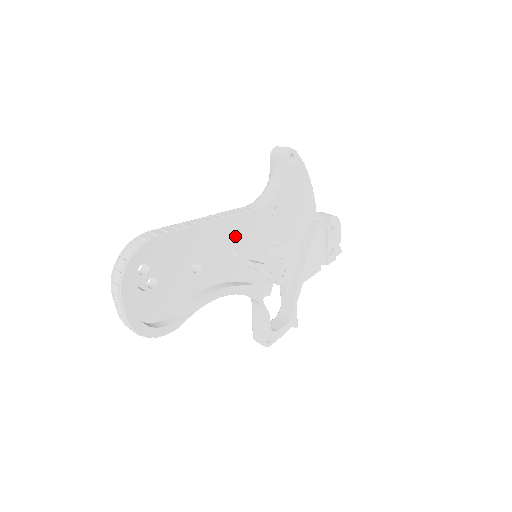
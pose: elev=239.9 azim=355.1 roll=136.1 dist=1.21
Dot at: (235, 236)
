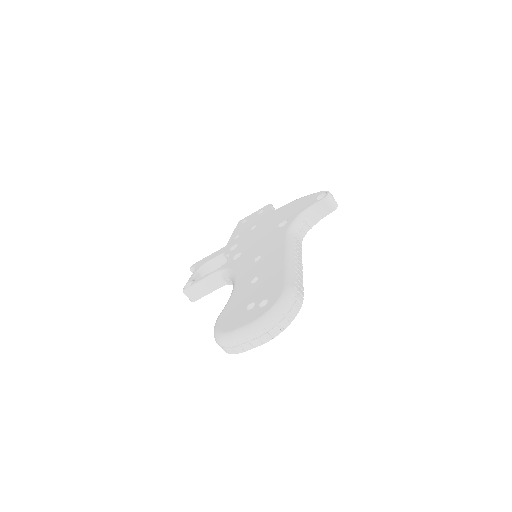
Dot at: occluded
